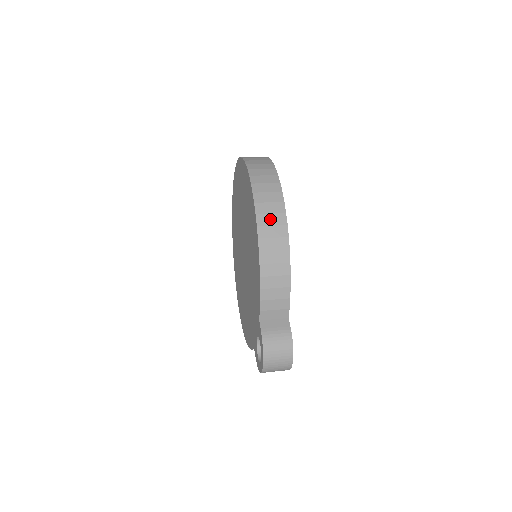
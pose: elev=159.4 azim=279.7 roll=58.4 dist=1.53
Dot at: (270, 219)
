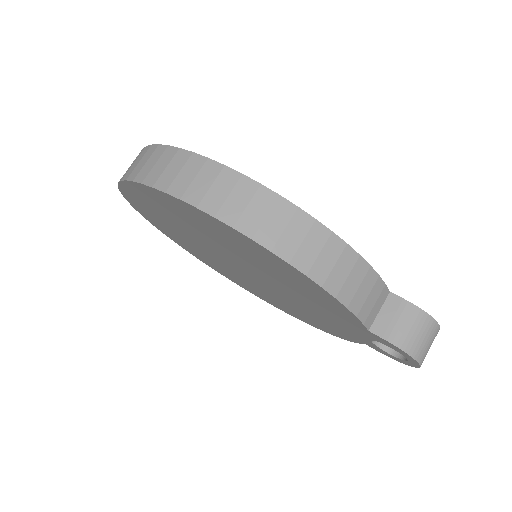
Dot at: (273, 225)
